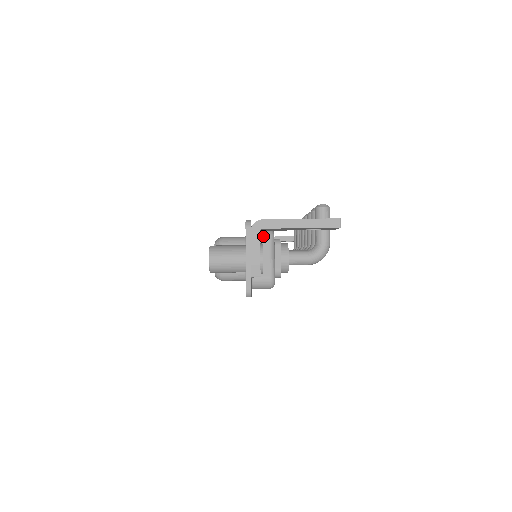
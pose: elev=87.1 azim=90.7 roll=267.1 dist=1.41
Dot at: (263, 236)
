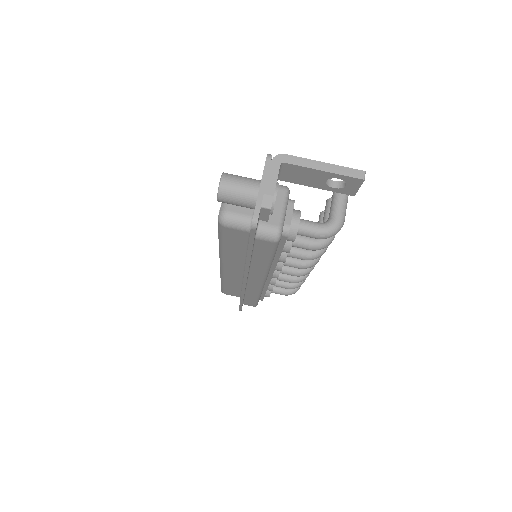
Dot at: (278, 188)
